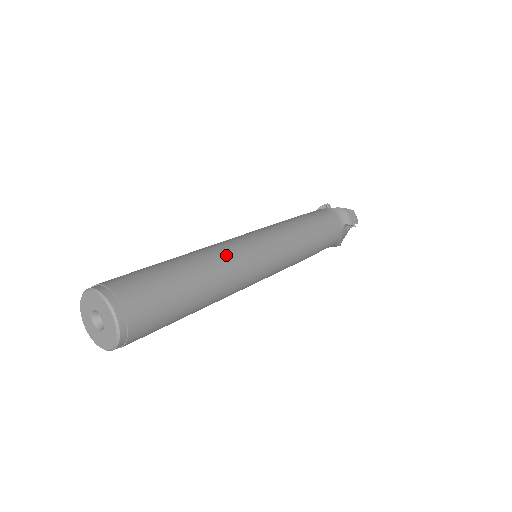
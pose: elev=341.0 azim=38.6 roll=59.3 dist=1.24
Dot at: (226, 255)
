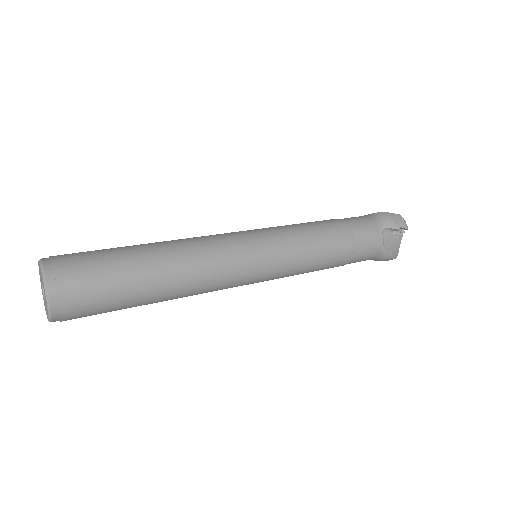
Dot at: (198, 242)
